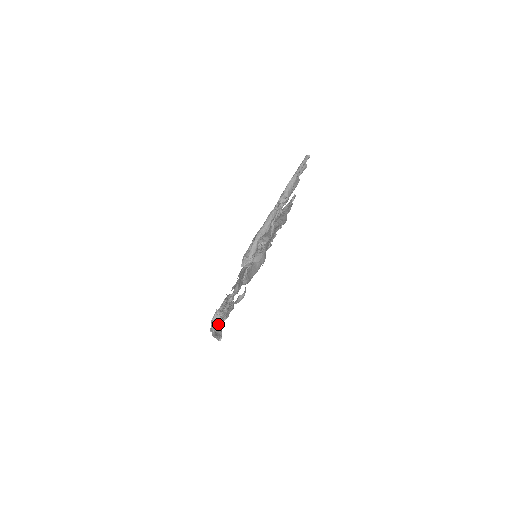
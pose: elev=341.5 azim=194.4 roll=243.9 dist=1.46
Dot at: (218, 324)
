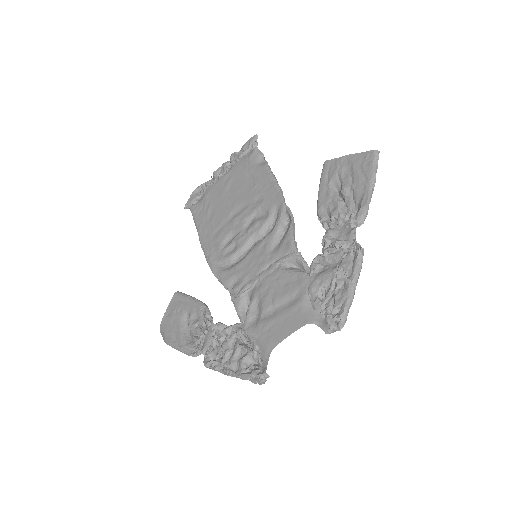
Dot at: (249, 379)
